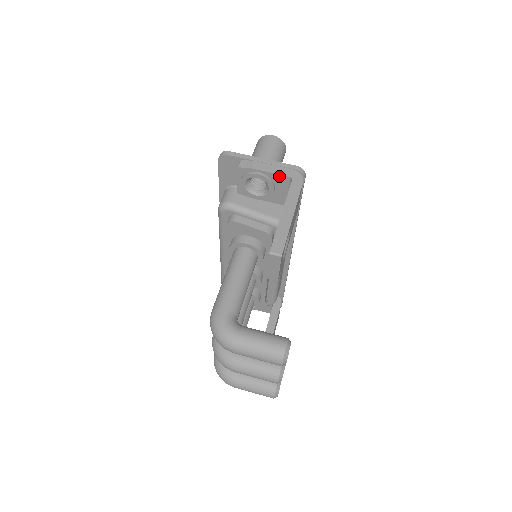
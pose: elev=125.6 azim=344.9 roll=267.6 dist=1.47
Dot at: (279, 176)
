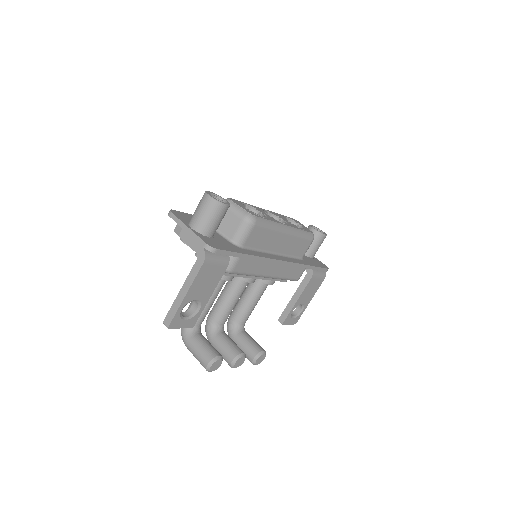
Dot at: (193, 249)
